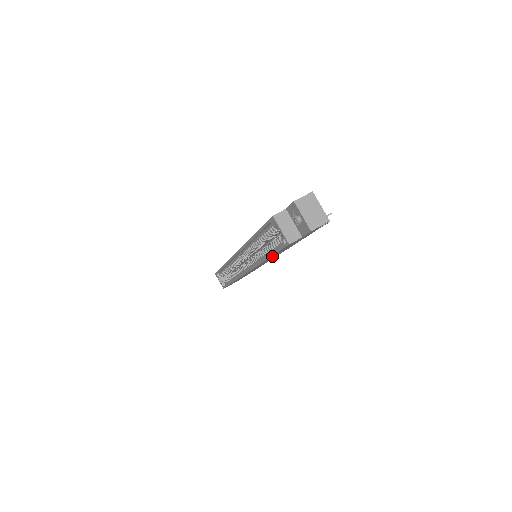
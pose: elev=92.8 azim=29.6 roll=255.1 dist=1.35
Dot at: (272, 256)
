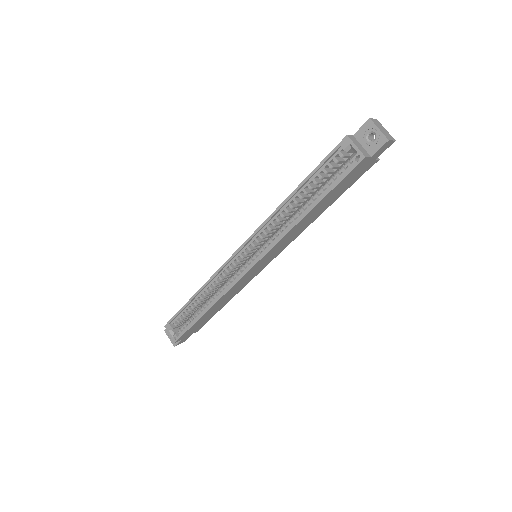
Dot at: (313, 210)
